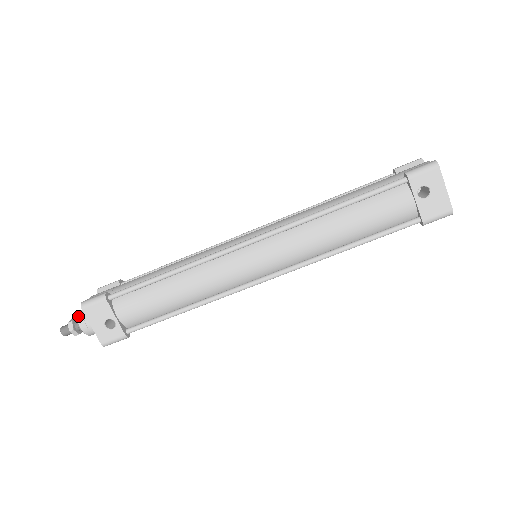
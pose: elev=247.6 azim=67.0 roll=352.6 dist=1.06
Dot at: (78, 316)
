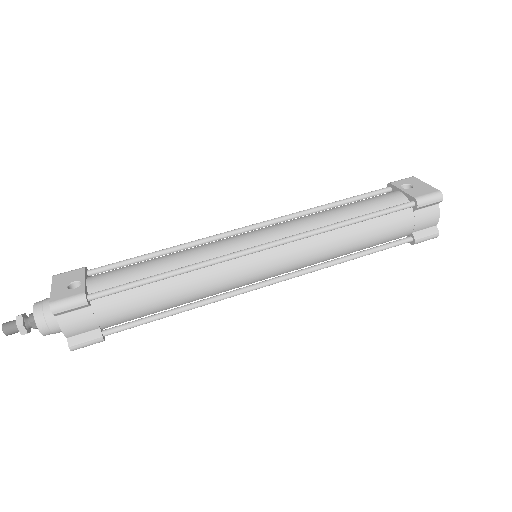
Dot at: occluded
